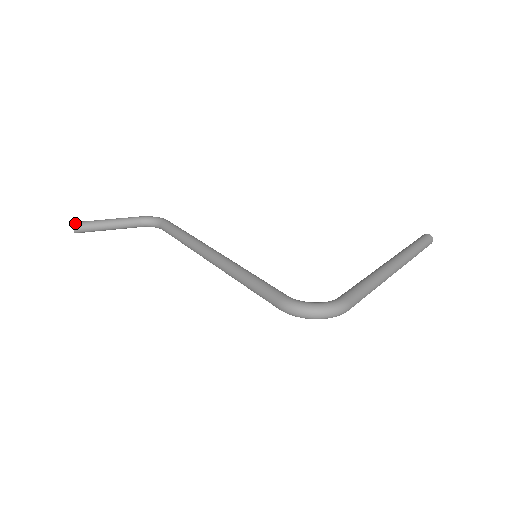
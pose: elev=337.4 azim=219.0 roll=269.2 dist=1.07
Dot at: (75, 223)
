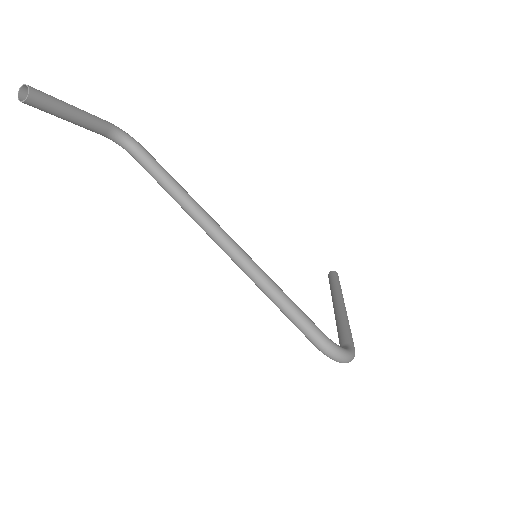
Dot at: (32, 89)
